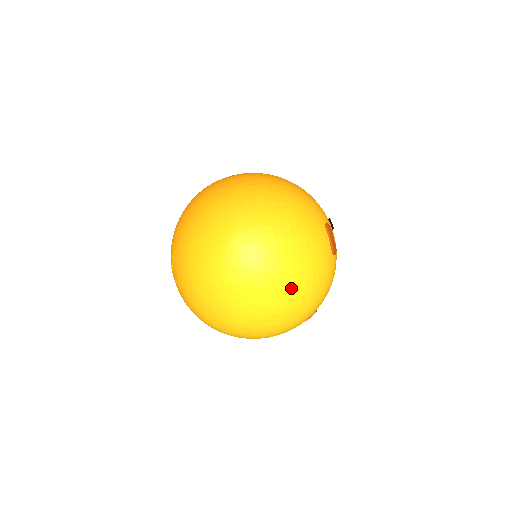
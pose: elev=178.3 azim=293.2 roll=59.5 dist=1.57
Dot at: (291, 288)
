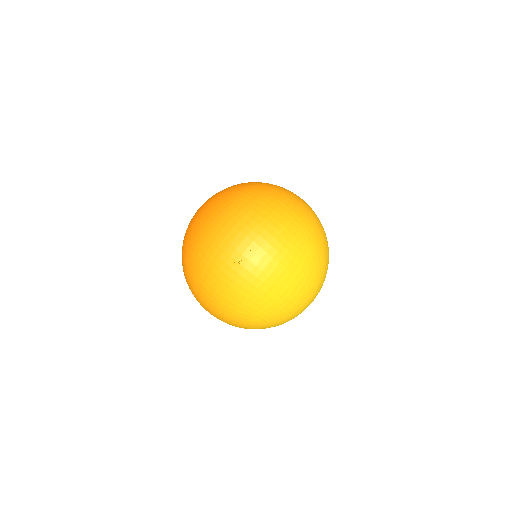
Dot at: occluded
